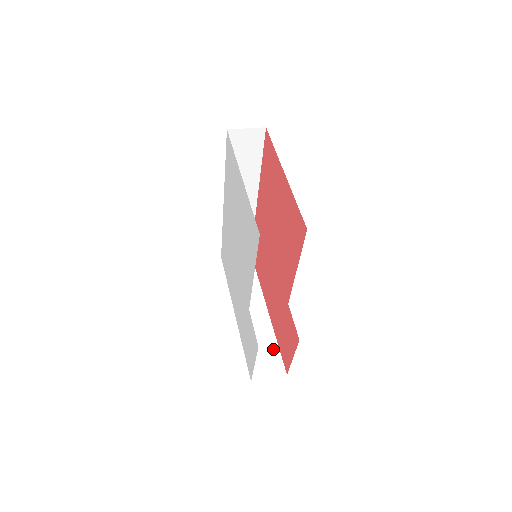
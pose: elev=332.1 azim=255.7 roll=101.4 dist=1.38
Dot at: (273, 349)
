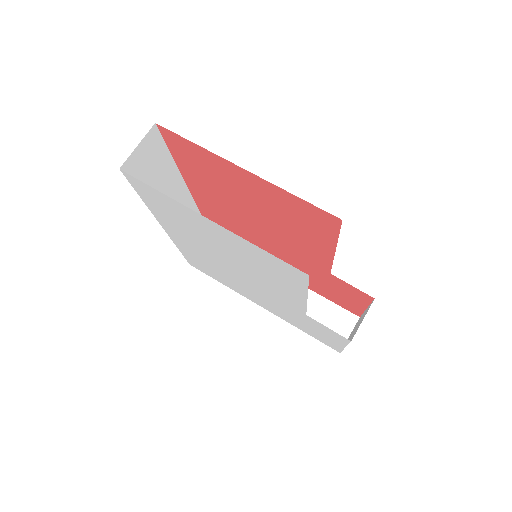
Dot at: (326, 306)
